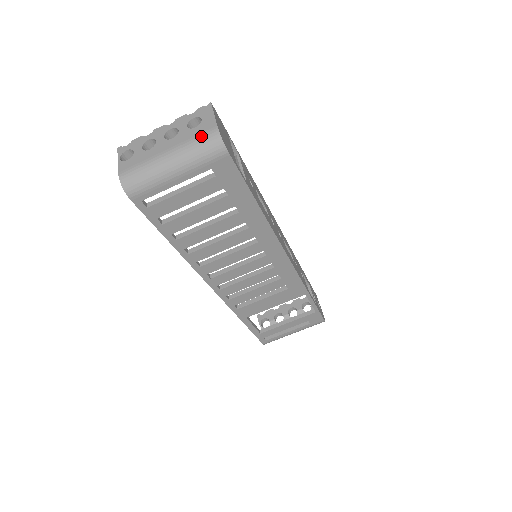
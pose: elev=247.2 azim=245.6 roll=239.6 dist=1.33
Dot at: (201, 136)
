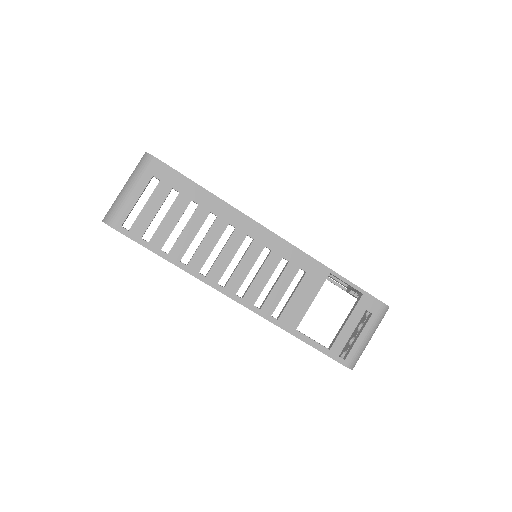
Dot at: (138, 163)
